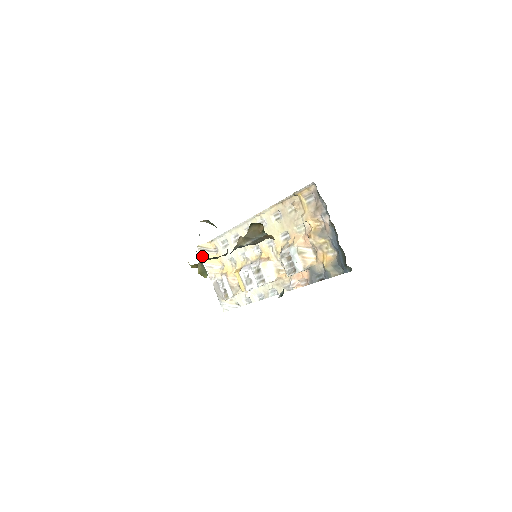
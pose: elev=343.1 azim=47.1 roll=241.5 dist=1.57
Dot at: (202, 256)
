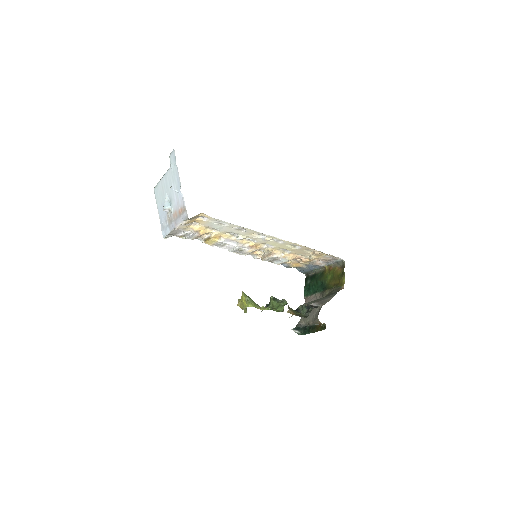
Dot at: (185, 221)
